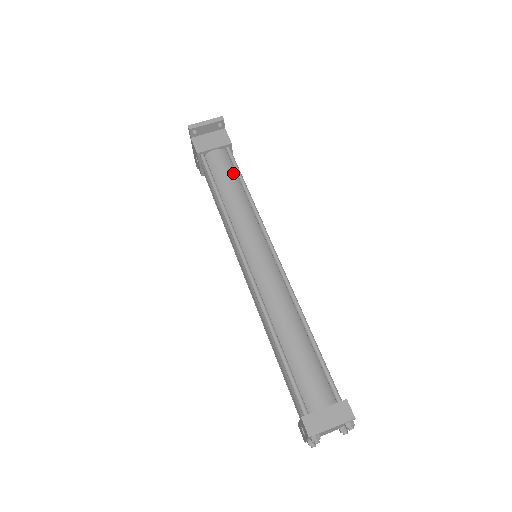
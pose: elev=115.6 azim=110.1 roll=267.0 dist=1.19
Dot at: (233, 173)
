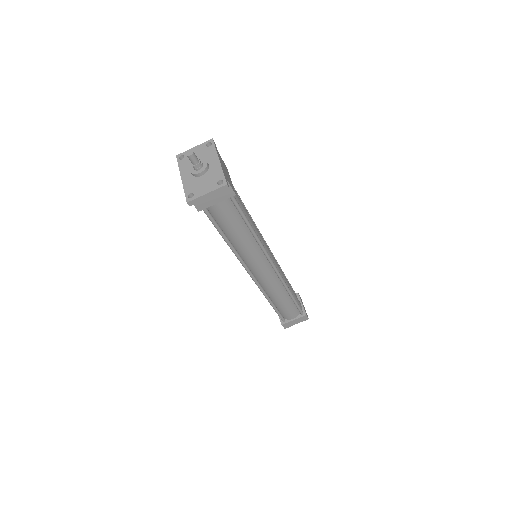
Dot at: (238, 218)
